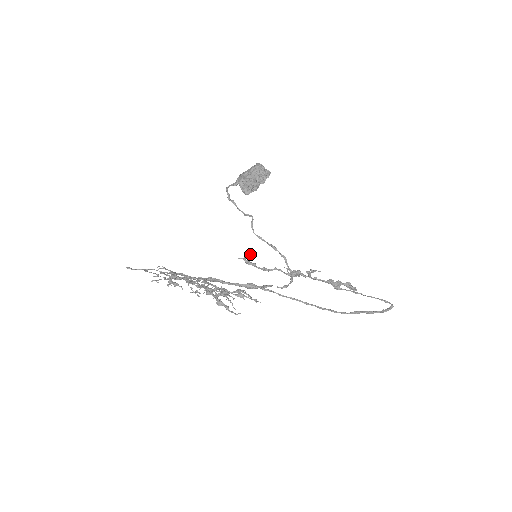
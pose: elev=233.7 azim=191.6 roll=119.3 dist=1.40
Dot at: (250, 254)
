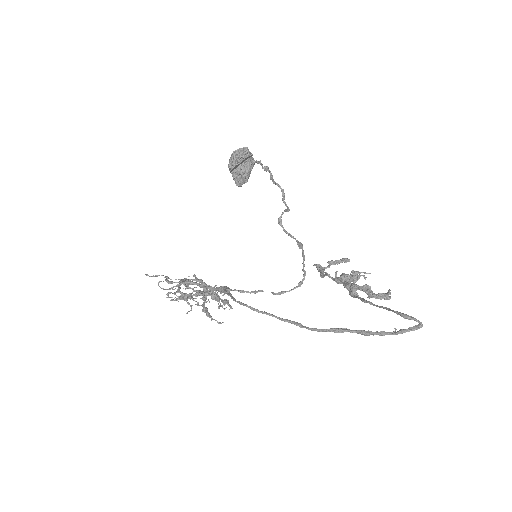
Dot at: (340, 260)
